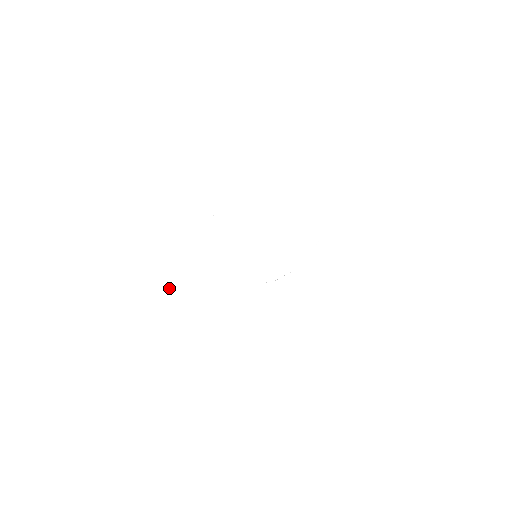
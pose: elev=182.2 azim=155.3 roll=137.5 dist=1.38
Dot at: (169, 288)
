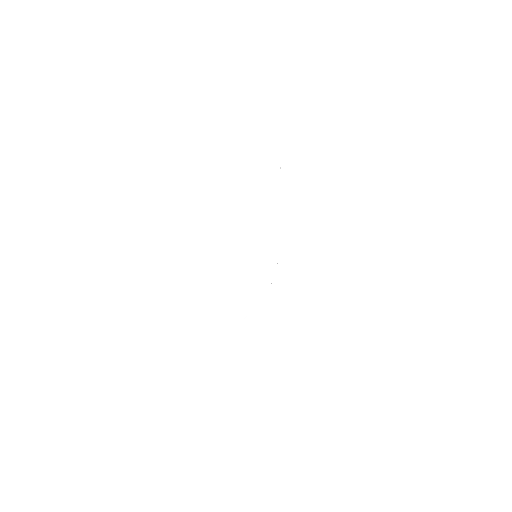
Dot at: occluded
